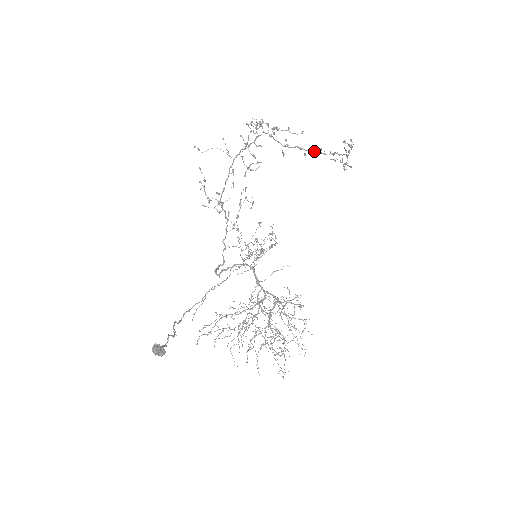
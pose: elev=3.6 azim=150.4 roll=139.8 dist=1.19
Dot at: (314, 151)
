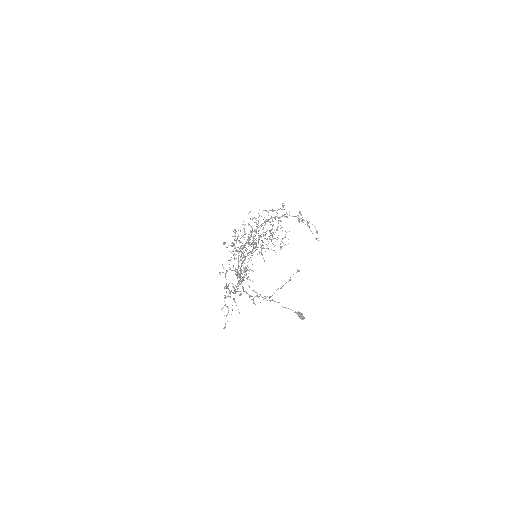
Dot at: occluded
